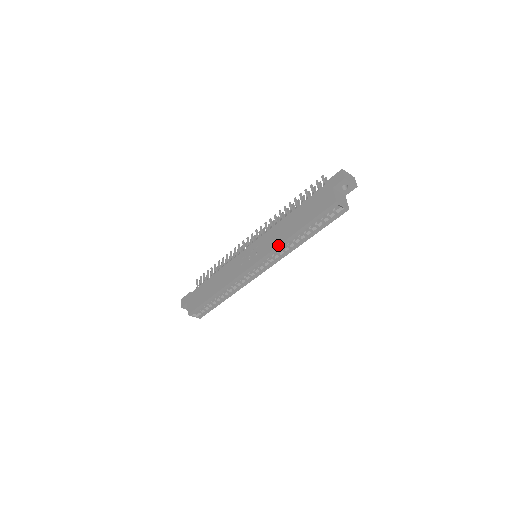
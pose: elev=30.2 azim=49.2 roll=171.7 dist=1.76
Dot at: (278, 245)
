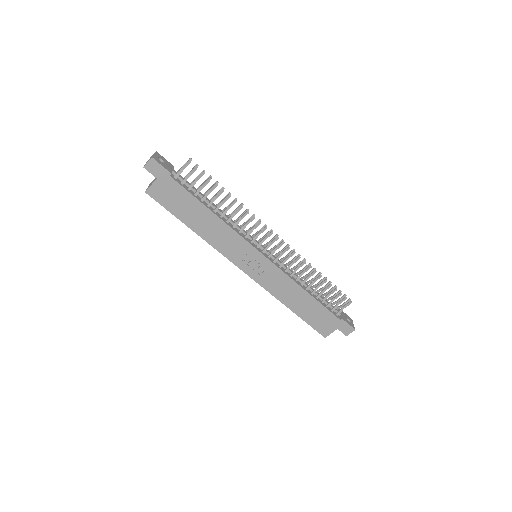
Dot at: (275, 297)
